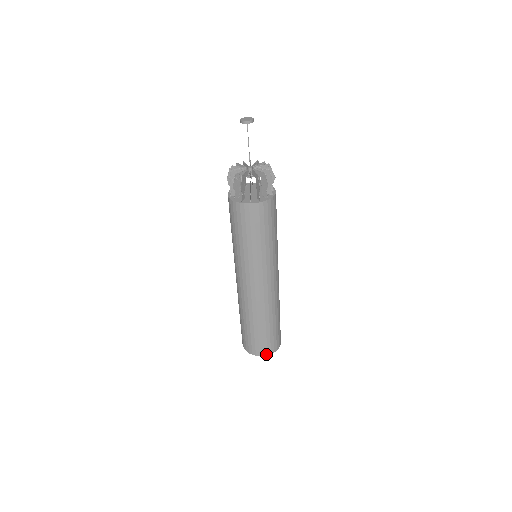
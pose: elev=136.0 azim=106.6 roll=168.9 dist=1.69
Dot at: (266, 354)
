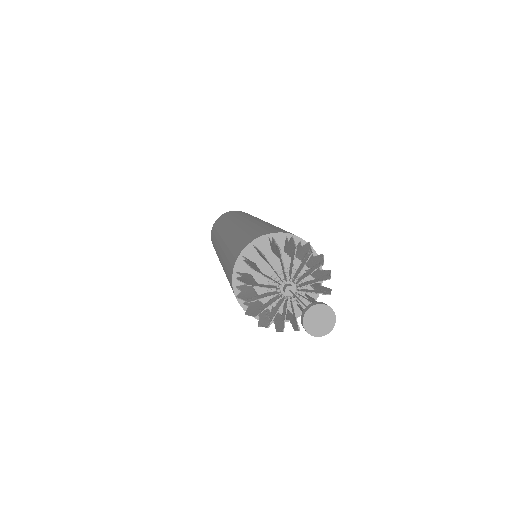
Dot at: occluded
